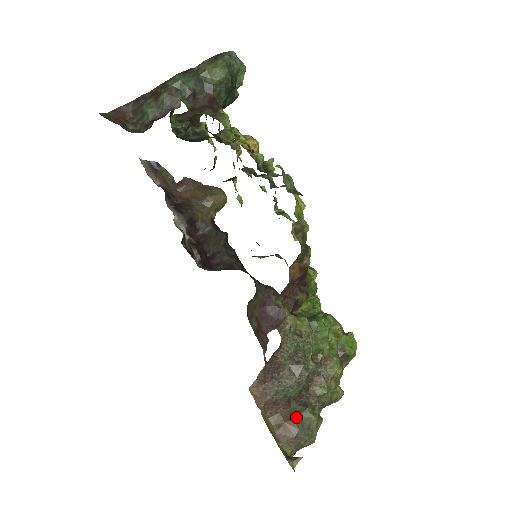
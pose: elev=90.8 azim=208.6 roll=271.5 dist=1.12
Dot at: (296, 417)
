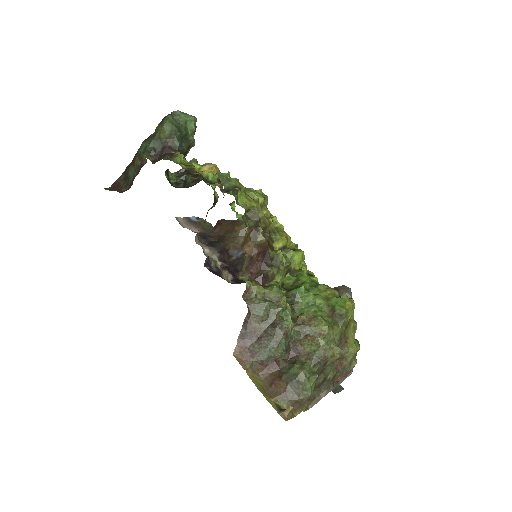
Dot at: (285, 374)
